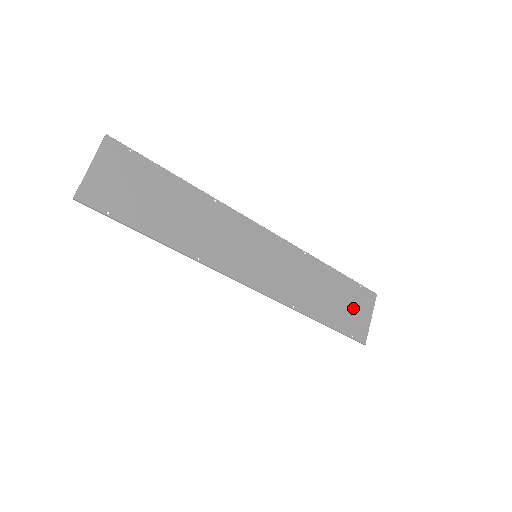
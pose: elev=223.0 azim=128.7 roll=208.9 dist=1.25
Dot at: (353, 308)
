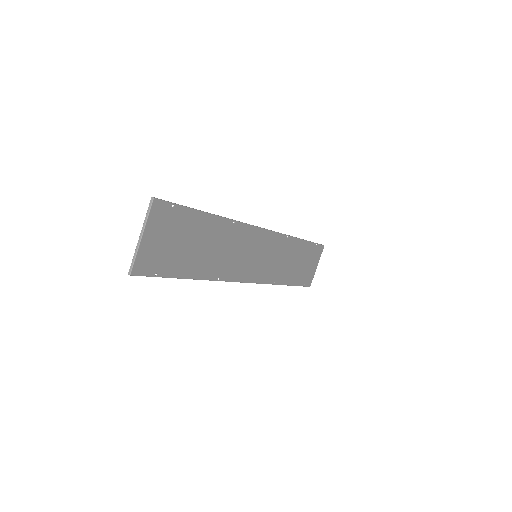
Dot at: (308, 264)
